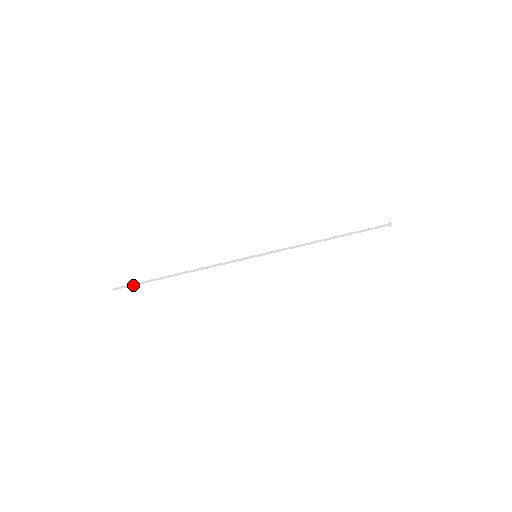
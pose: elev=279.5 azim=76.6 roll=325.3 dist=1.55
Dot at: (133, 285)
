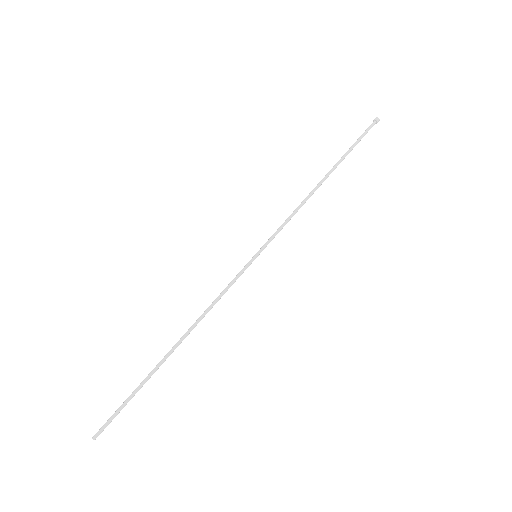
Dot at: (118, 410)
